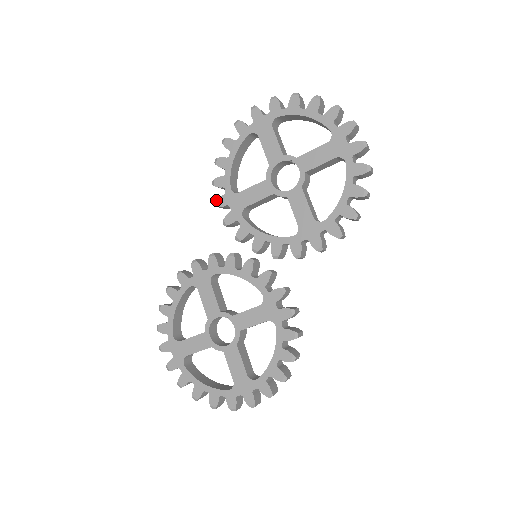
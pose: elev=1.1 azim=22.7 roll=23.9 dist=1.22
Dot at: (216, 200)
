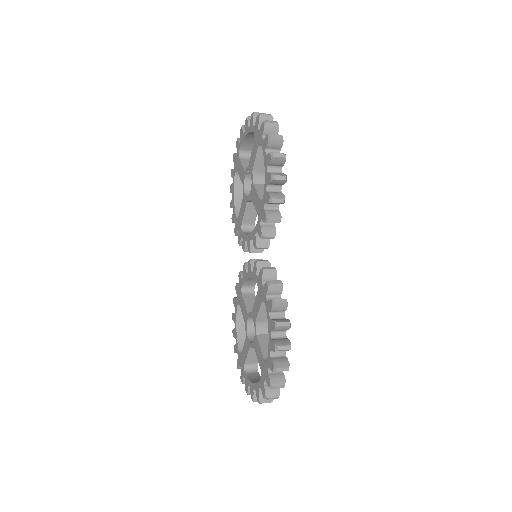
Dot at: (234, 231)
